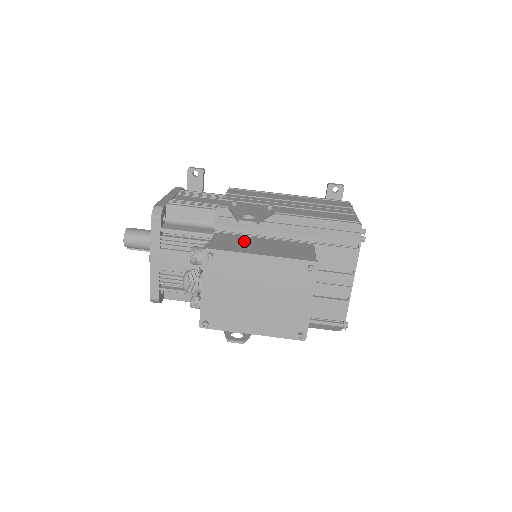
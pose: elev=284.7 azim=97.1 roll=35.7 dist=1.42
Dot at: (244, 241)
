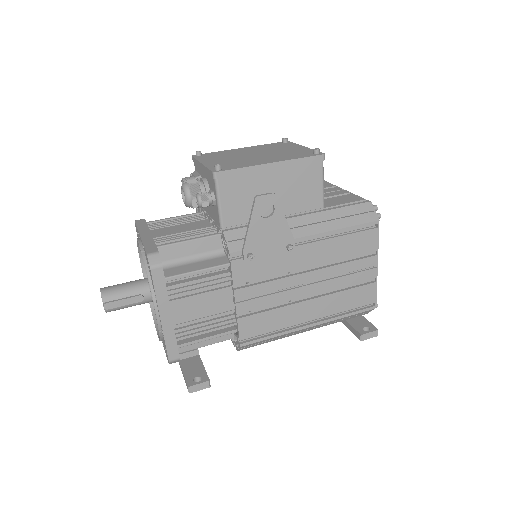
Dot at: occluded
